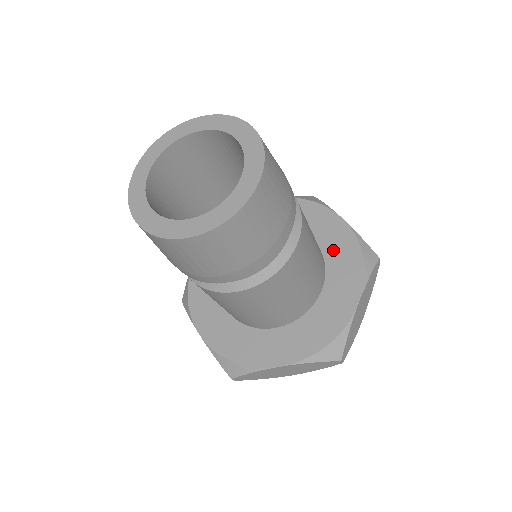
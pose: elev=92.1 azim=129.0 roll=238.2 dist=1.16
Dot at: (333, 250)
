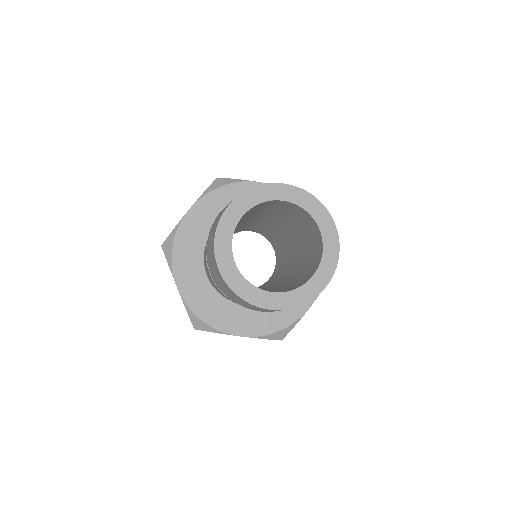
Dot at: occluded
